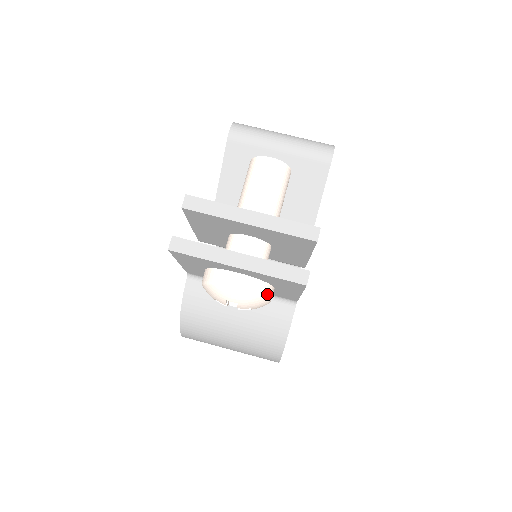
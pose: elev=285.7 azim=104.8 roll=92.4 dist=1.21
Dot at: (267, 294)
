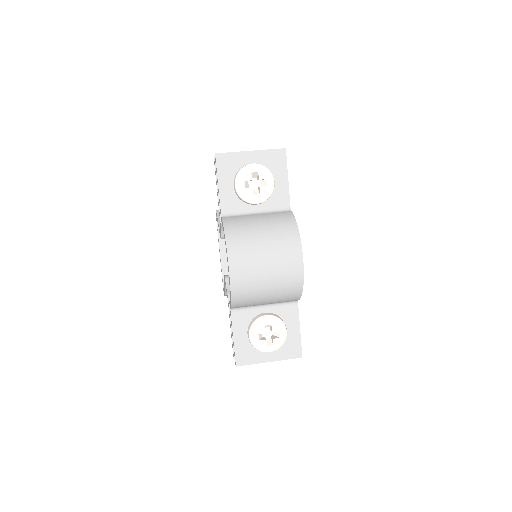
Dot at: (271, 173)
